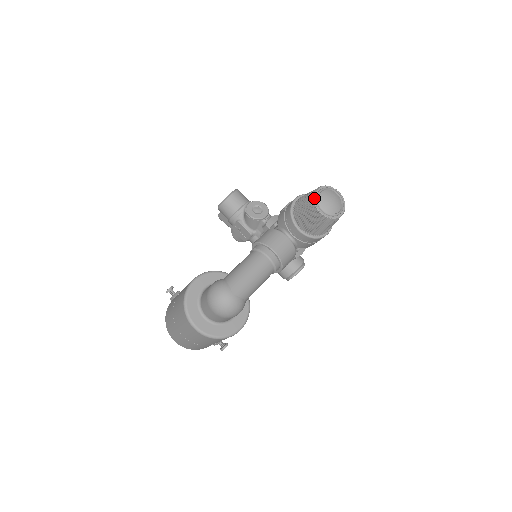
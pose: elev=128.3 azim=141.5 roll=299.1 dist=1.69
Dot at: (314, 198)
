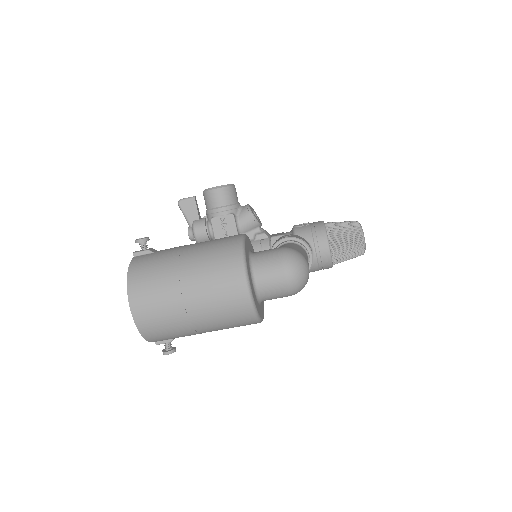
Dot at: (360, 226)
